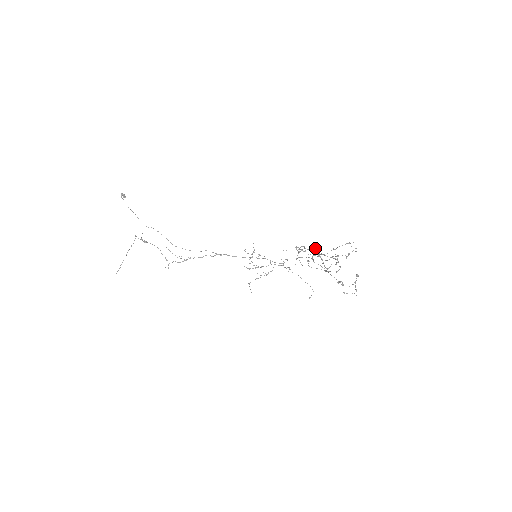
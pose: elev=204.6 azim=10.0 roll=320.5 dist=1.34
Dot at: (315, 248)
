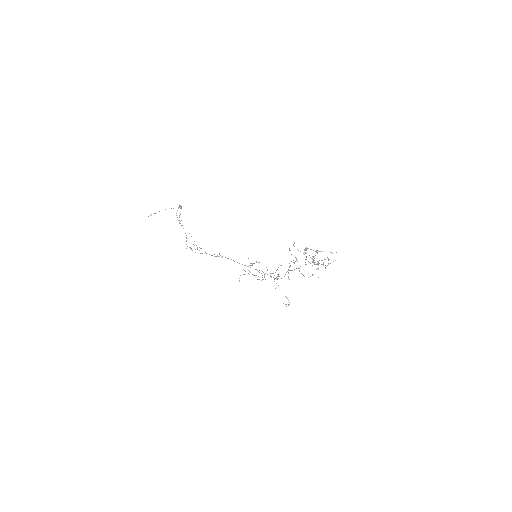
Dot at: occluded
